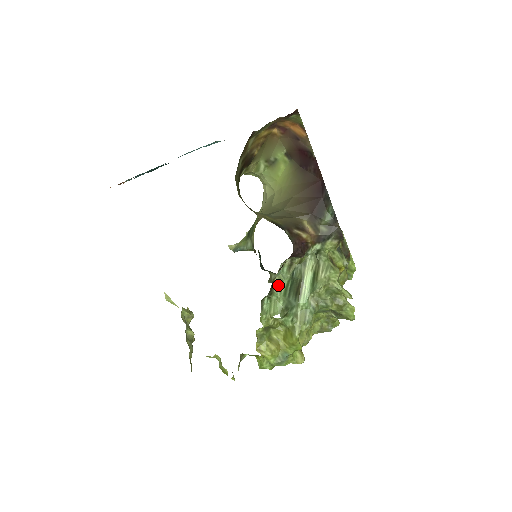
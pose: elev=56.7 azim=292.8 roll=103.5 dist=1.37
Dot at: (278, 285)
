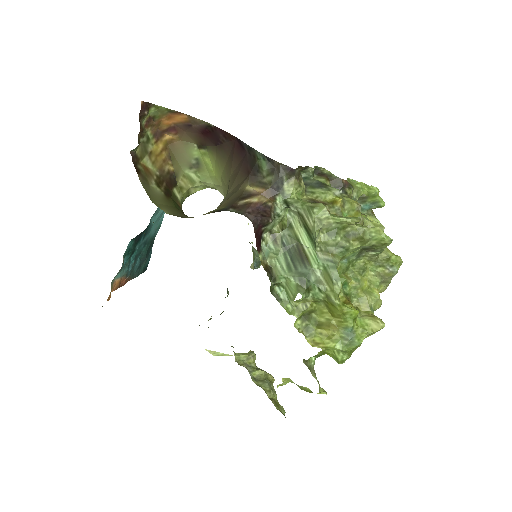
Dot at: (276, 266)
